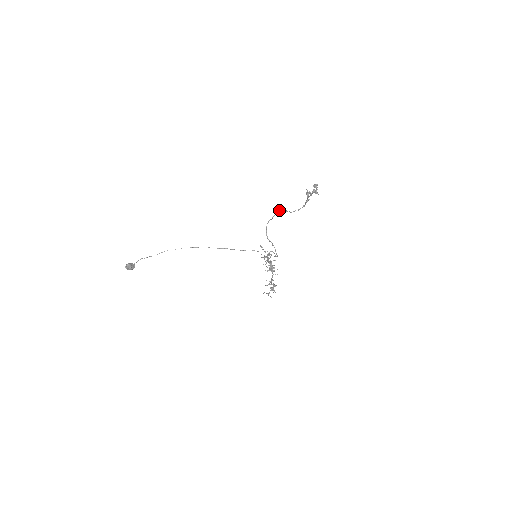
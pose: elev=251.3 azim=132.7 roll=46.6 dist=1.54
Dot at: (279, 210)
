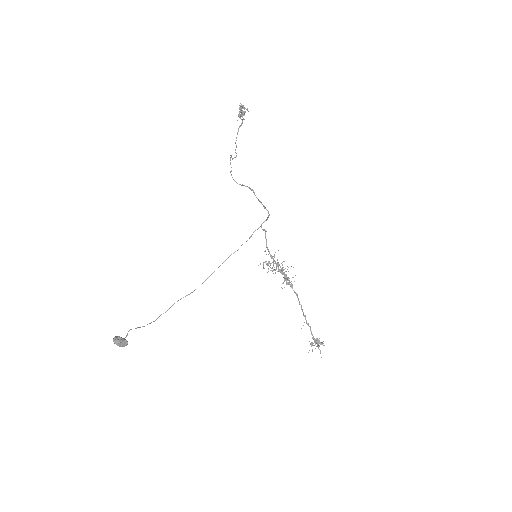
Dot at: (232, 159)
